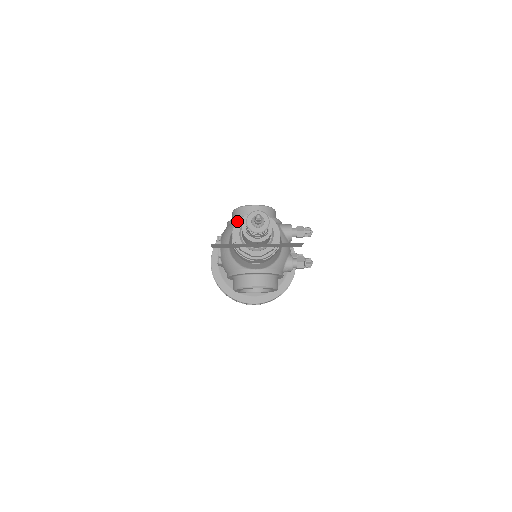
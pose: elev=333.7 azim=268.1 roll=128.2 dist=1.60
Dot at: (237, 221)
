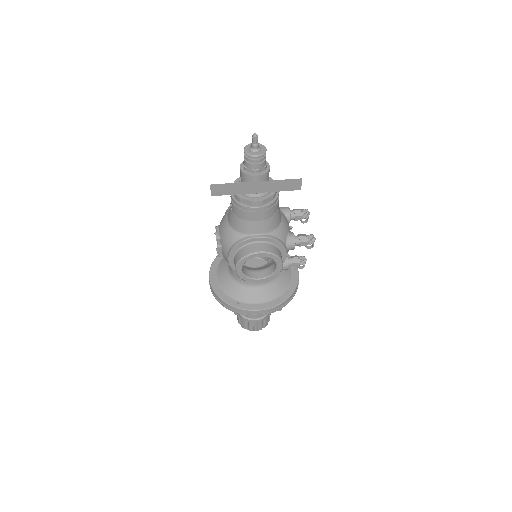
Dot at: occluded
